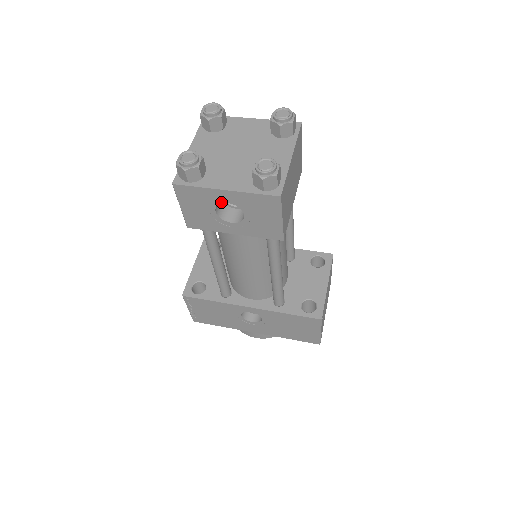
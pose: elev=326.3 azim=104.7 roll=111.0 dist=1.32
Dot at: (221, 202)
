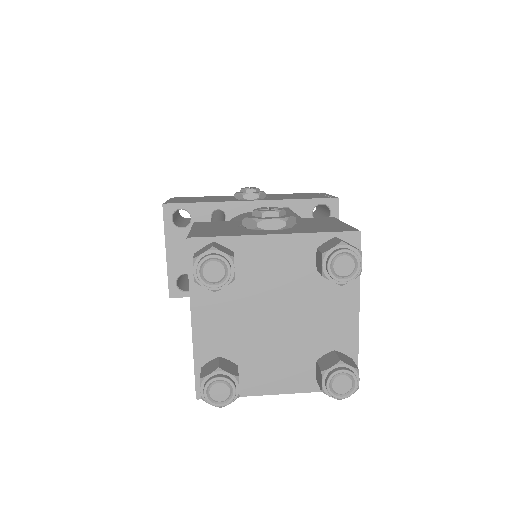
Dot at: occluded
